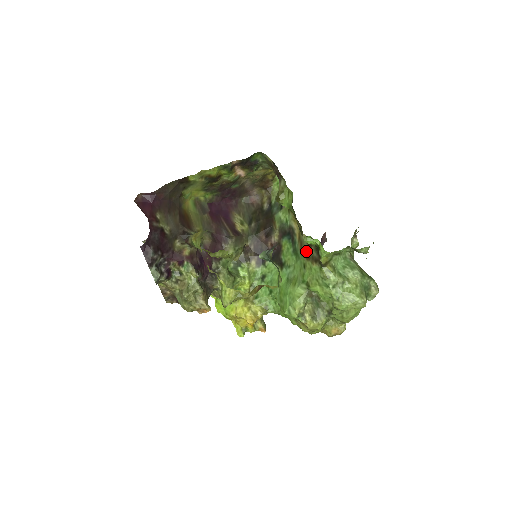
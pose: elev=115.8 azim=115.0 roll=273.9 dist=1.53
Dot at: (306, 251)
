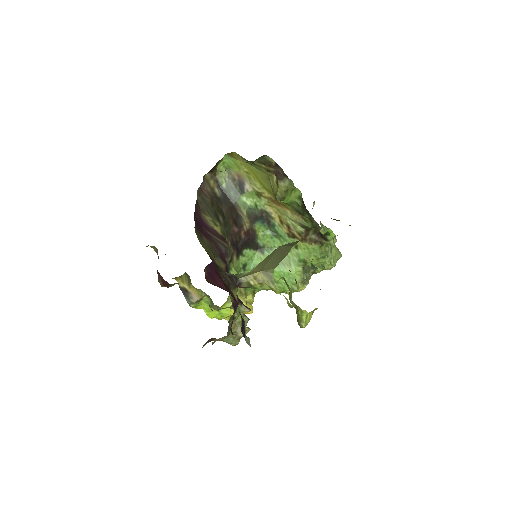
Dot at: (302, 235)
